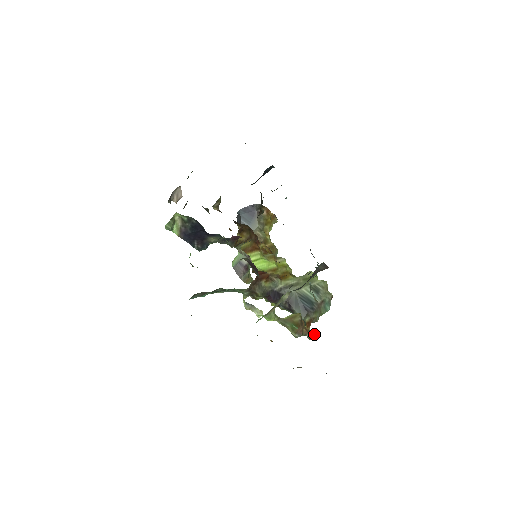
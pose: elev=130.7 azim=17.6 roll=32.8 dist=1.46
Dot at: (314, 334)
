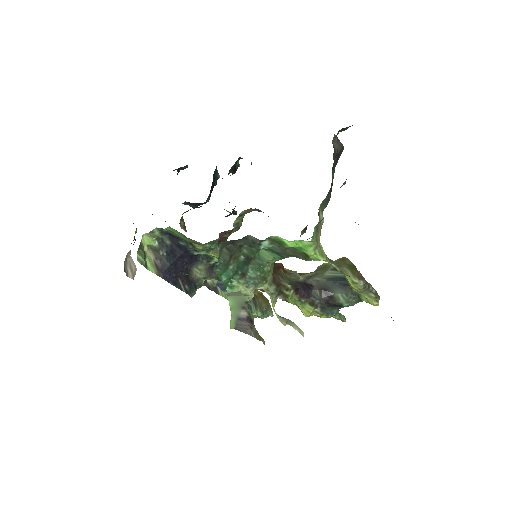
Dot at: occluded
